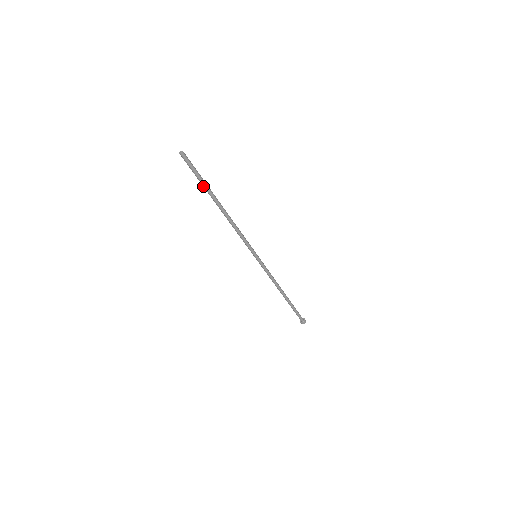
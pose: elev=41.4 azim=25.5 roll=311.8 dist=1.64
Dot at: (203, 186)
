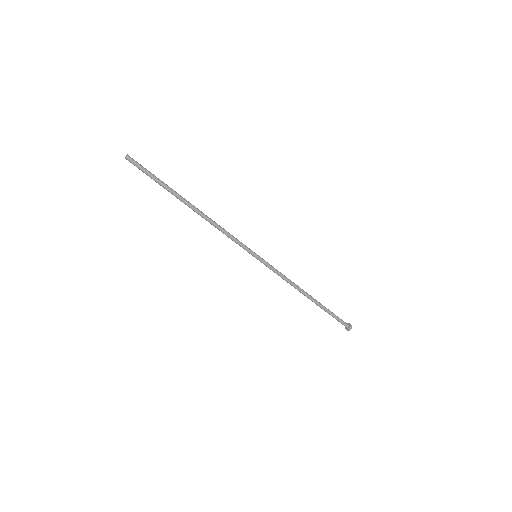
Dot at: (164, 187)
